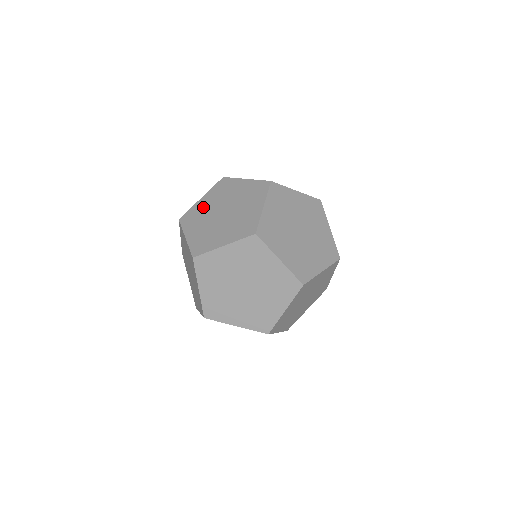
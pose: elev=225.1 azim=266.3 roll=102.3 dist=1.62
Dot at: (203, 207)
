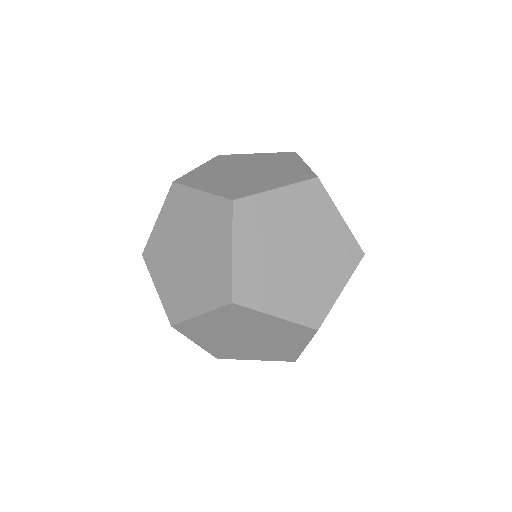
Dot at: occluded
